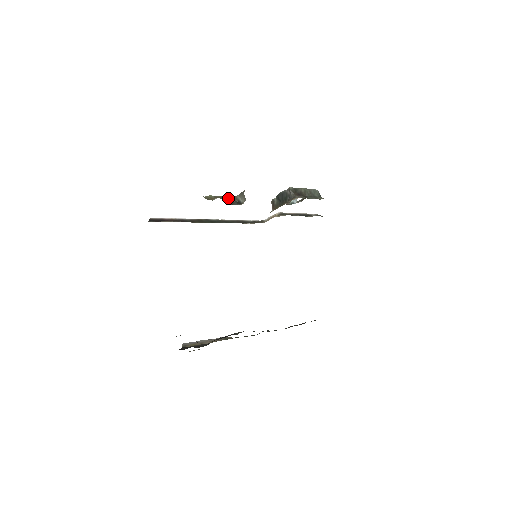
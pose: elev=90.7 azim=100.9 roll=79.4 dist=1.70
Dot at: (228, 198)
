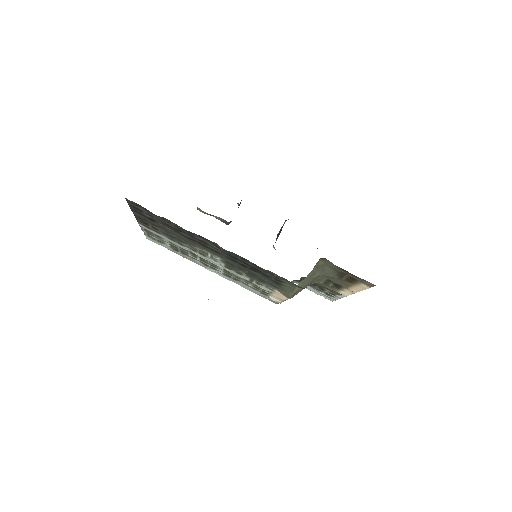
Dot at: occluded
